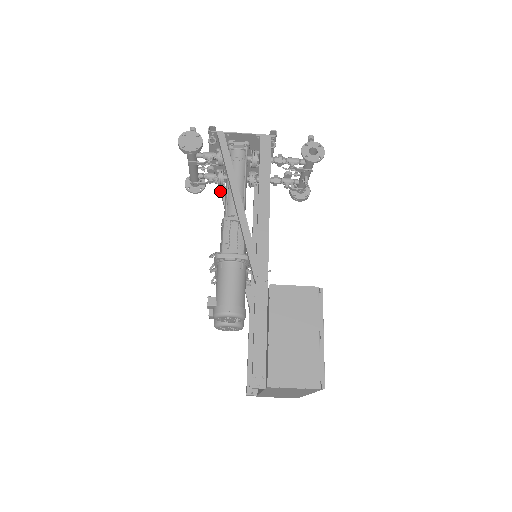
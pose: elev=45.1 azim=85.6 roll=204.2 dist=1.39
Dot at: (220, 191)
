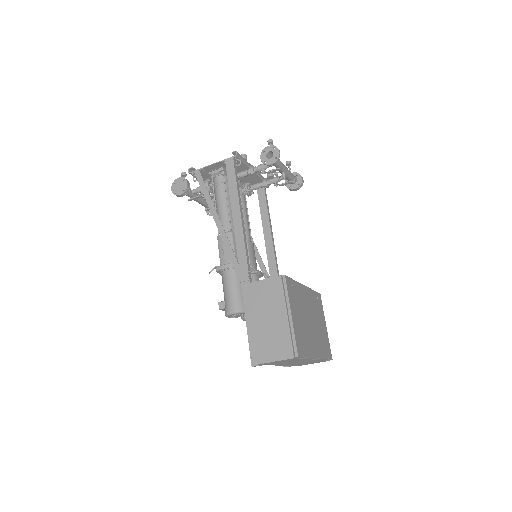
Dot at: occluded
